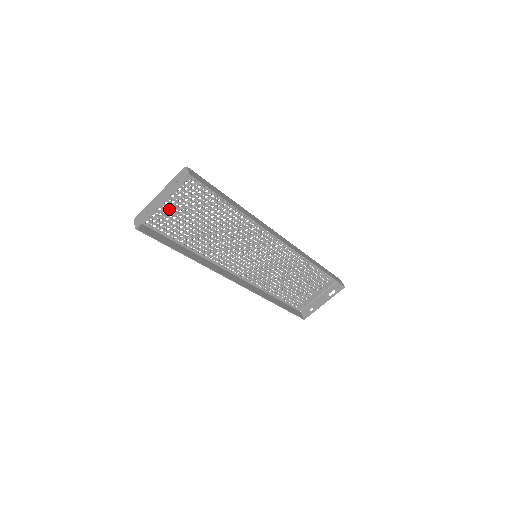
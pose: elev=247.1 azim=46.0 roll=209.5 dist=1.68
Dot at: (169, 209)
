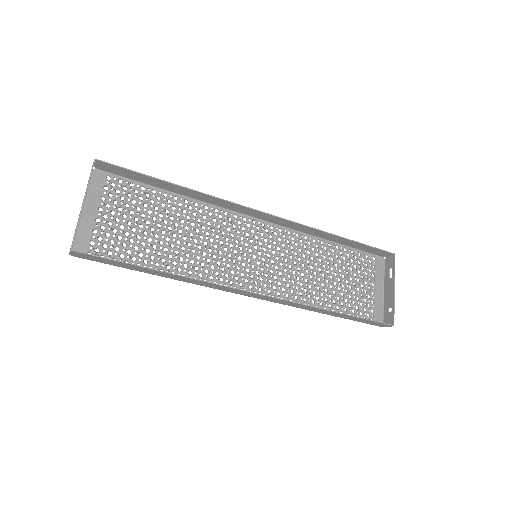
Dot at: (106, 227)
